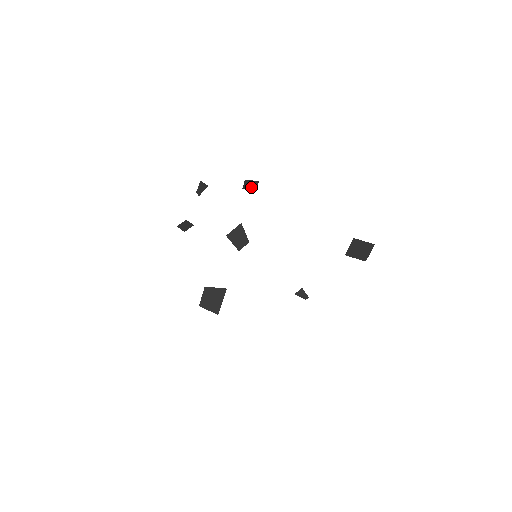
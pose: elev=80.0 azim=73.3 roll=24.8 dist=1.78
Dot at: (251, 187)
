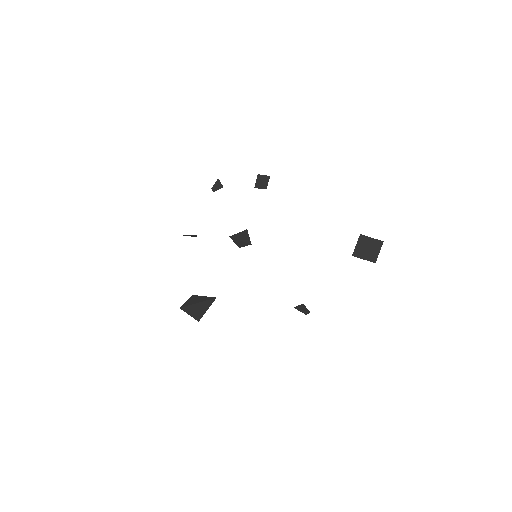
Dot at: (262, 185)
